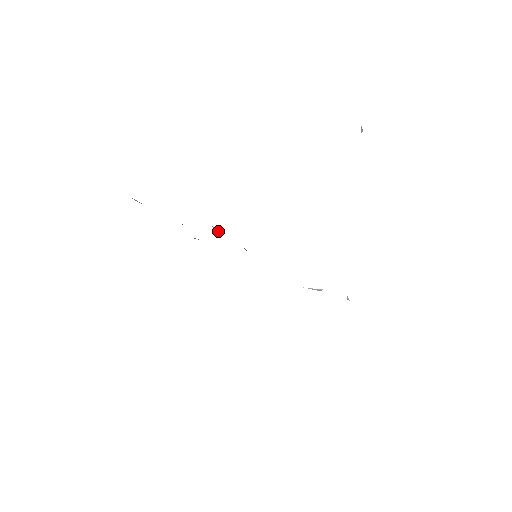
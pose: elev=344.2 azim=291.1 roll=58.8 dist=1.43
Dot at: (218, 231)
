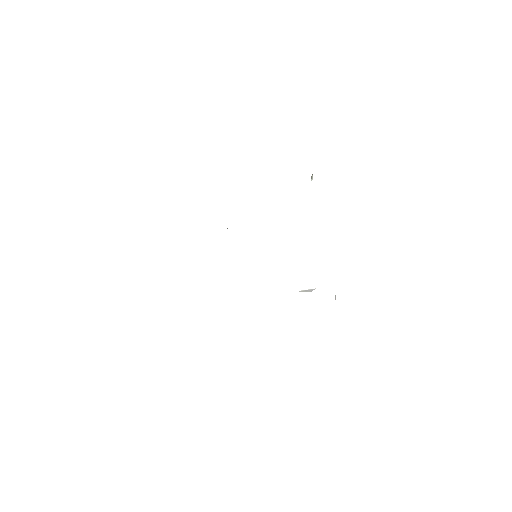
Dot at: occluded
